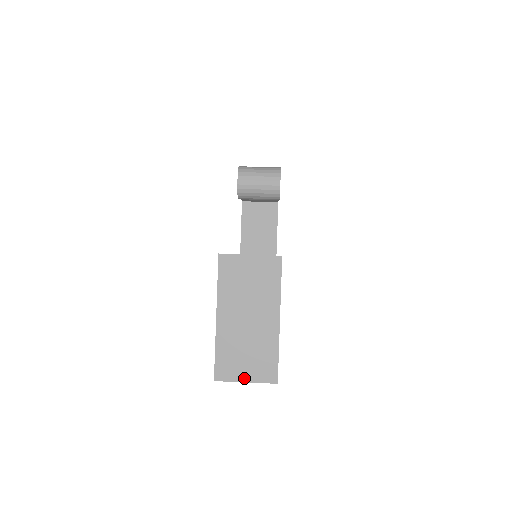
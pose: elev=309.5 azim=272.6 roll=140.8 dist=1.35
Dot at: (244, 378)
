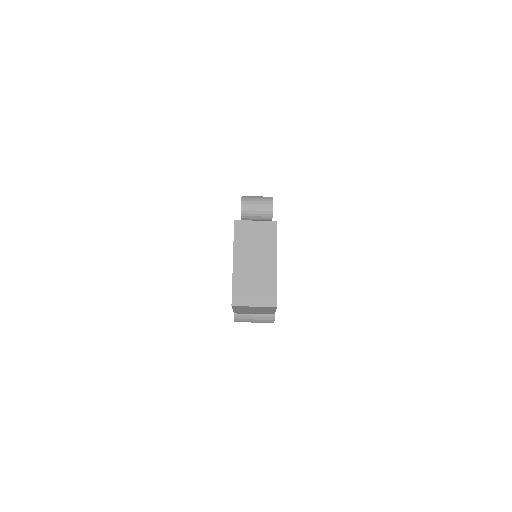
Dot at: (253, 303)
